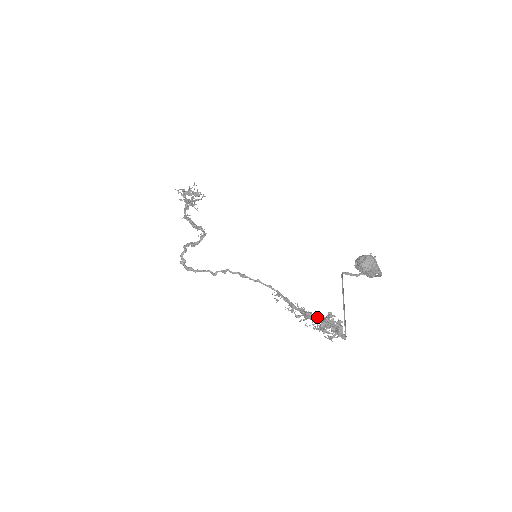
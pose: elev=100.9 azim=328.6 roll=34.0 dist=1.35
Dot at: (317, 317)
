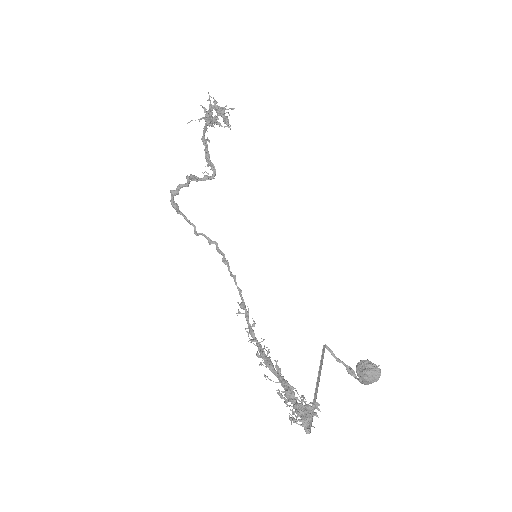
Dot at: (290, 386)
